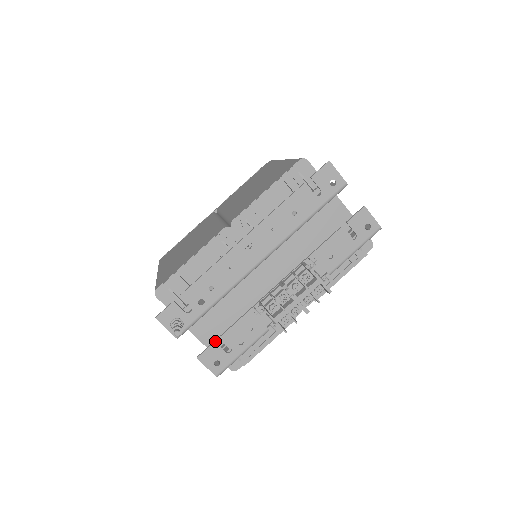
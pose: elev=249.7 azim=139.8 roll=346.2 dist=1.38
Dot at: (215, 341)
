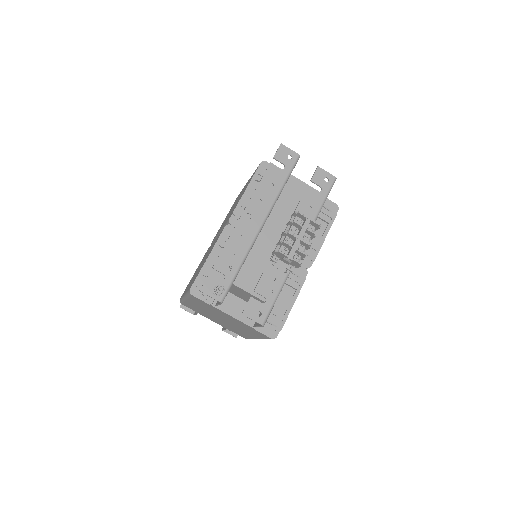
Dot at: occluded
